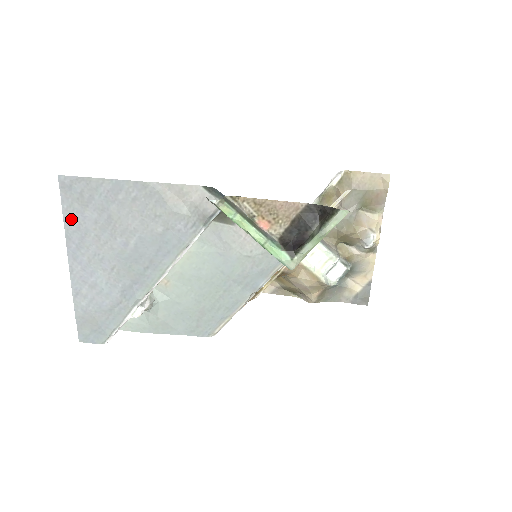
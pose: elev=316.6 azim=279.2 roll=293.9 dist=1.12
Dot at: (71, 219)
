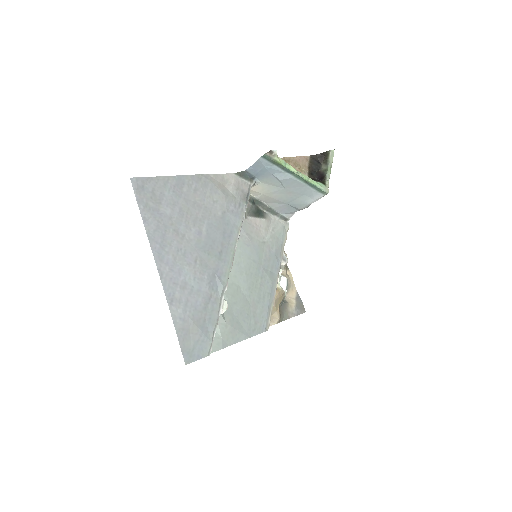
Dot at: (149, 219)
